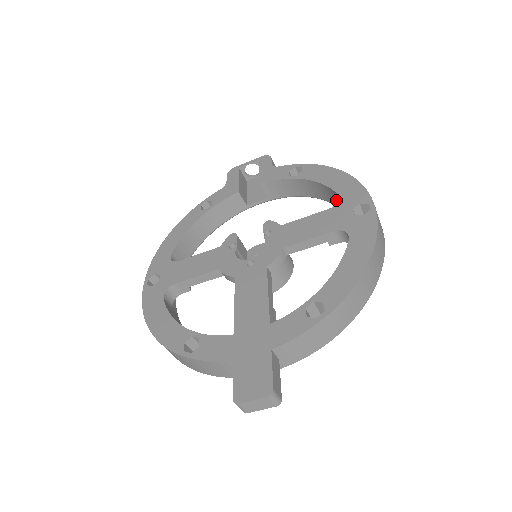
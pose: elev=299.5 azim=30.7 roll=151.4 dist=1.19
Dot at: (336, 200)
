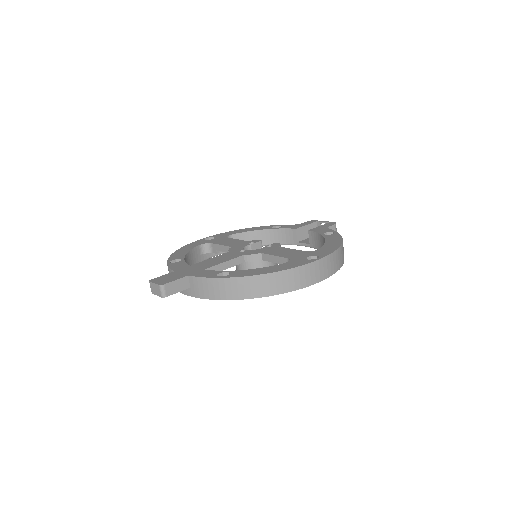
Dot at: occluded
